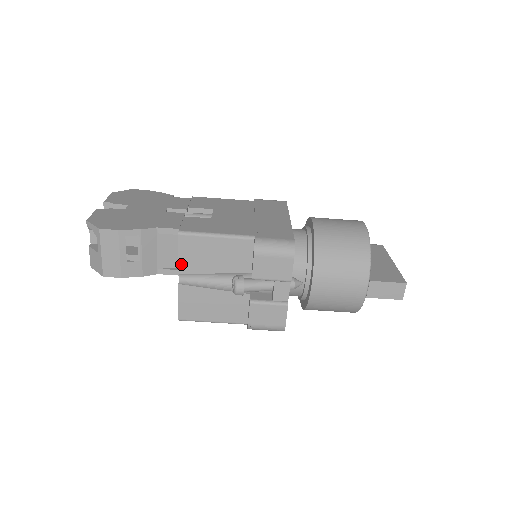
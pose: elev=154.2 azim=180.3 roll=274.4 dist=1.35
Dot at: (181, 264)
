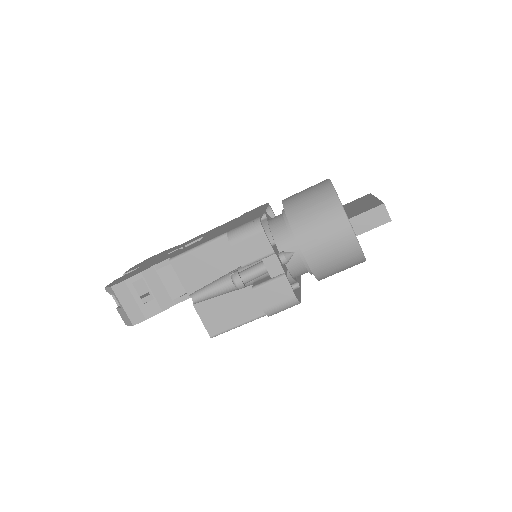
Dot at: (185, 286)
